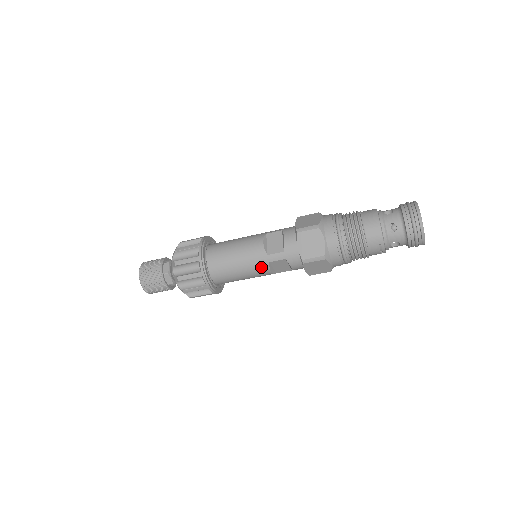
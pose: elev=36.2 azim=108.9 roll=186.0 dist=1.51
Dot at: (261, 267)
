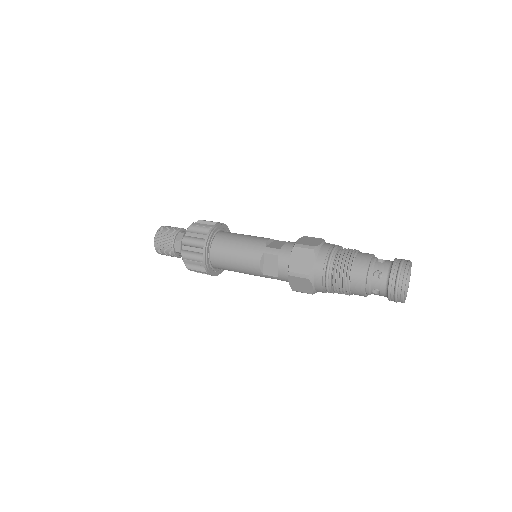
Dot at: occluded
